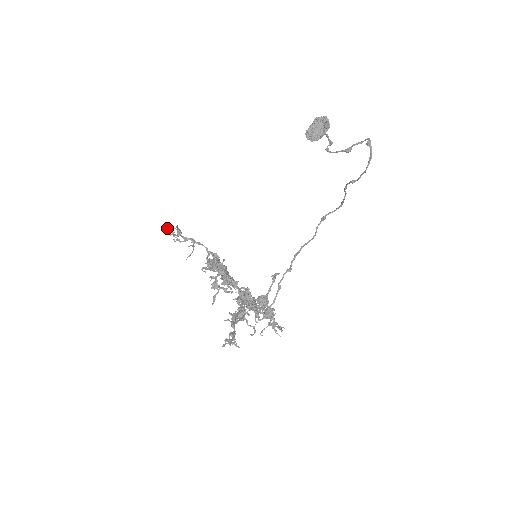
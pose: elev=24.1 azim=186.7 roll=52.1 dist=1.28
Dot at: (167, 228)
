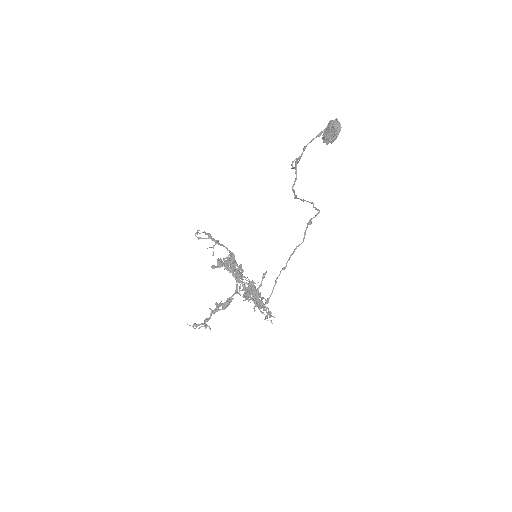
Dot at: (197, 234)
